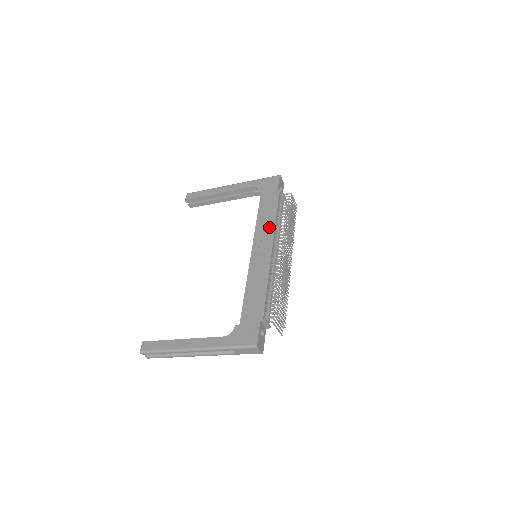
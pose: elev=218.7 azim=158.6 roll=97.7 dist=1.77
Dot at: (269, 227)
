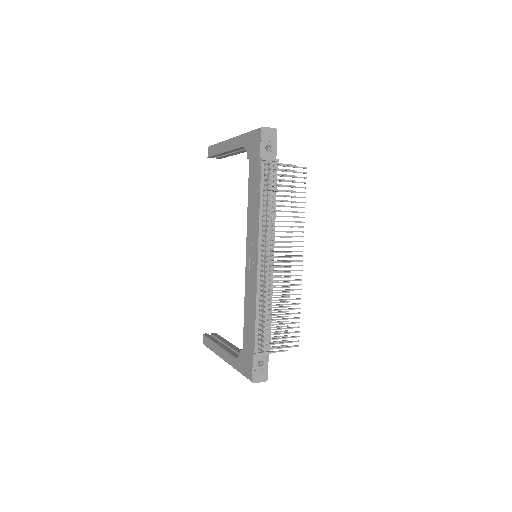
Dot at: (255, 224)
